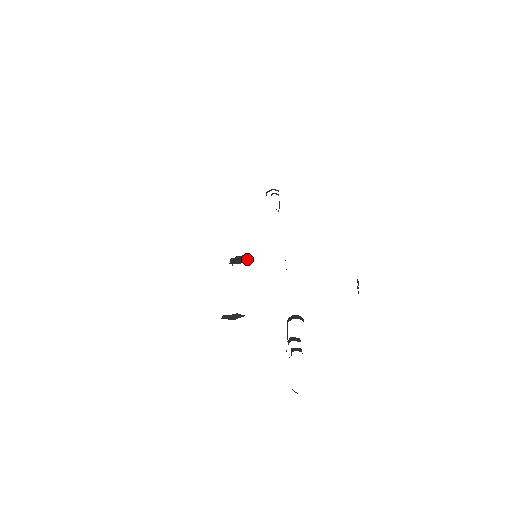
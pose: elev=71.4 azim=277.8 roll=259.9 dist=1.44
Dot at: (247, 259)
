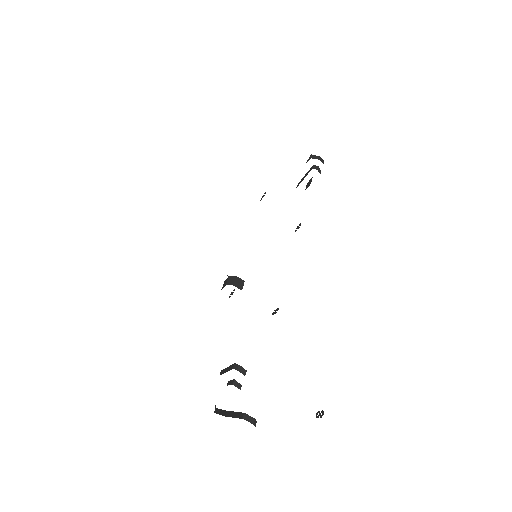
Dot at: occluded
